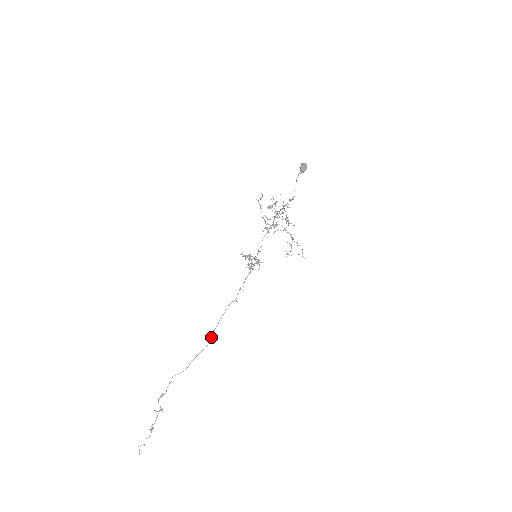
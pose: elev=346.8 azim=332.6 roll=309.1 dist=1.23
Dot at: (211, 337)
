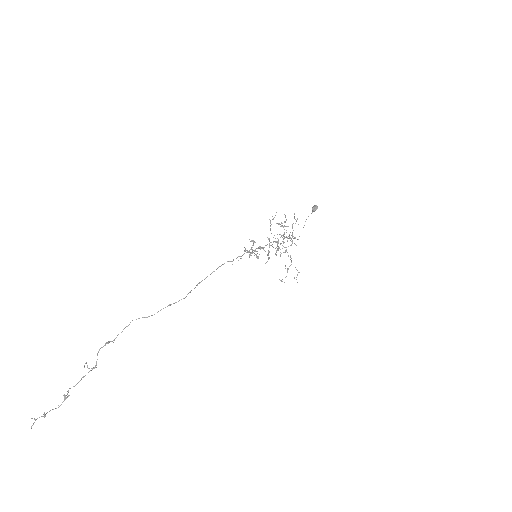
Dot at: occluded
